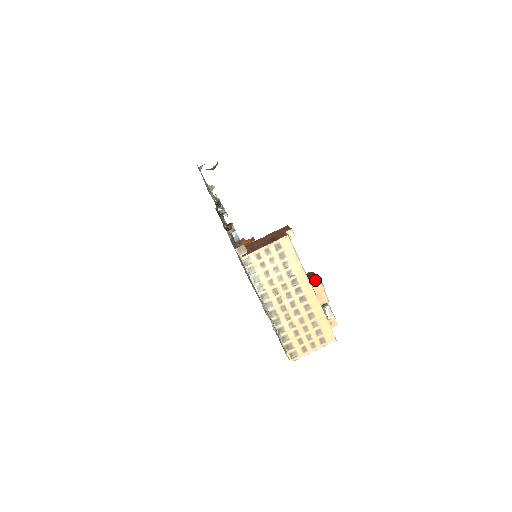
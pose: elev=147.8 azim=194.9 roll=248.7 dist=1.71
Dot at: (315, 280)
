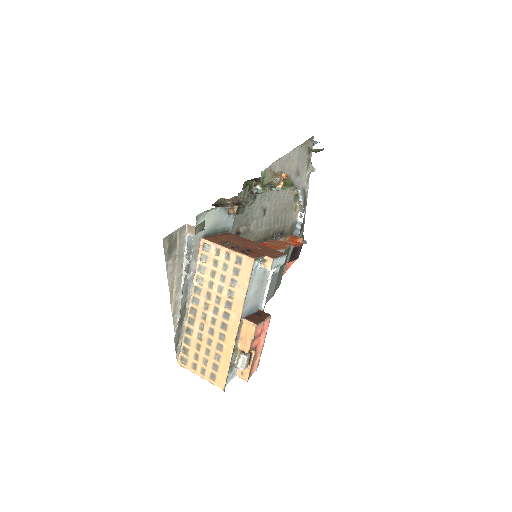
Dot at: (251, 323)
